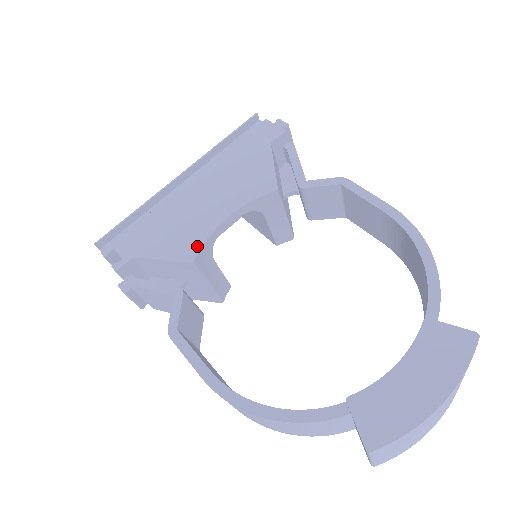
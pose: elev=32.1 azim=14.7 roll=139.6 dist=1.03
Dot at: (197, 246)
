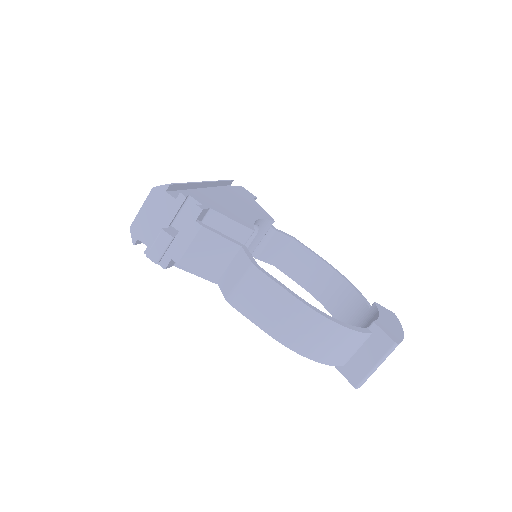
Dot at: (251, 224)
